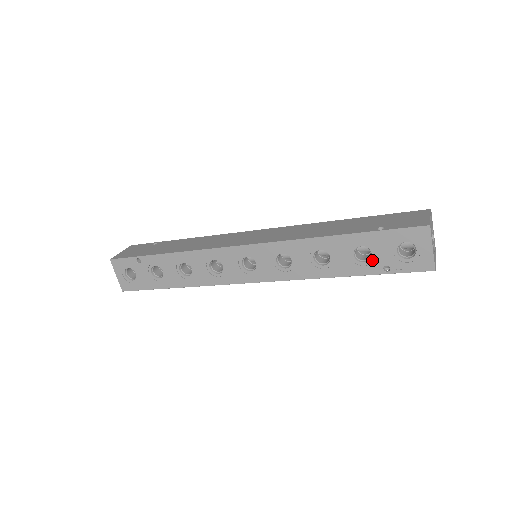
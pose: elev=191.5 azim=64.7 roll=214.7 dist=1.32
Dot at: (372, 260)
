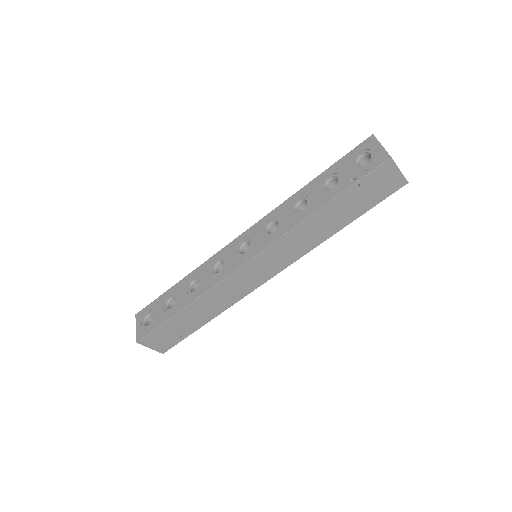
Dot at: (339, 182)
